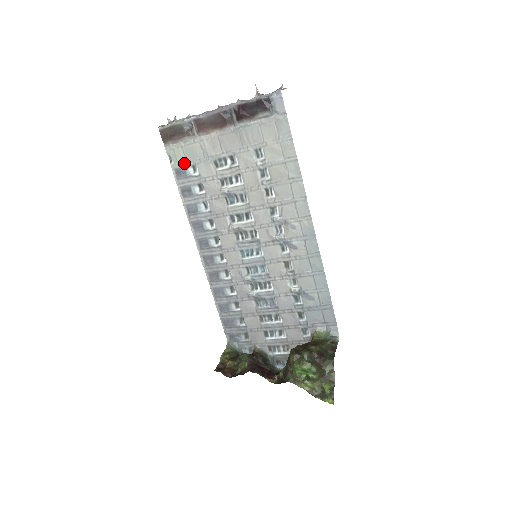
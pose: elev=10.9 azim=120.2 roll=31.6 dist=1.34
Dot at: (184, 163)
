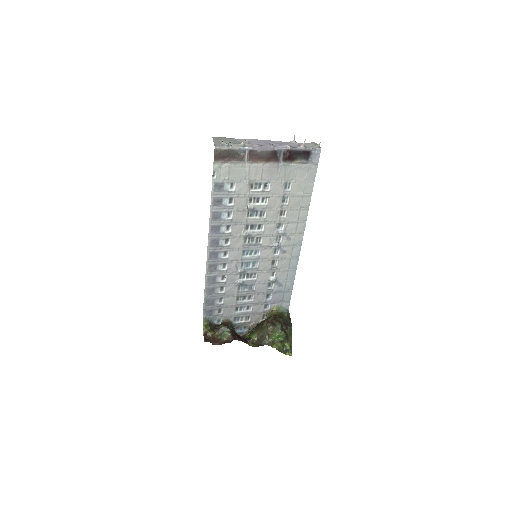
Dot at: (225, 180)
